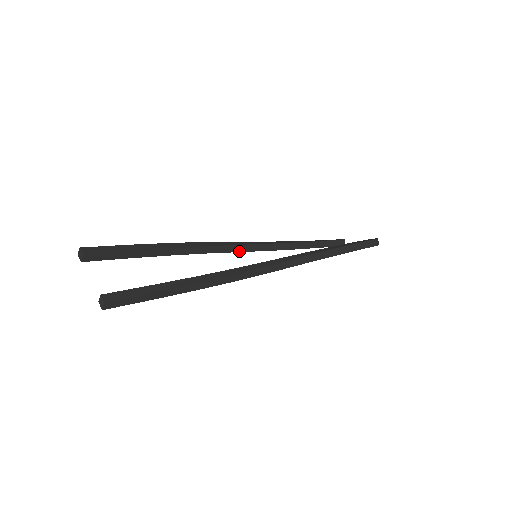
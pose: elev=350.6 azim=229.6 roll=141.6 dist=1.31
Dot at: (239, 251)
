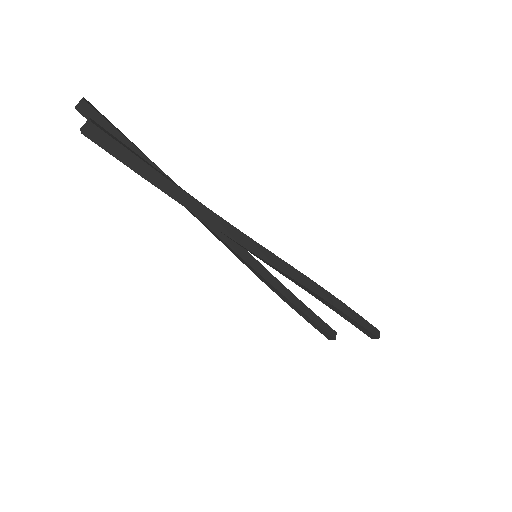
Dot at: (235, 251)
